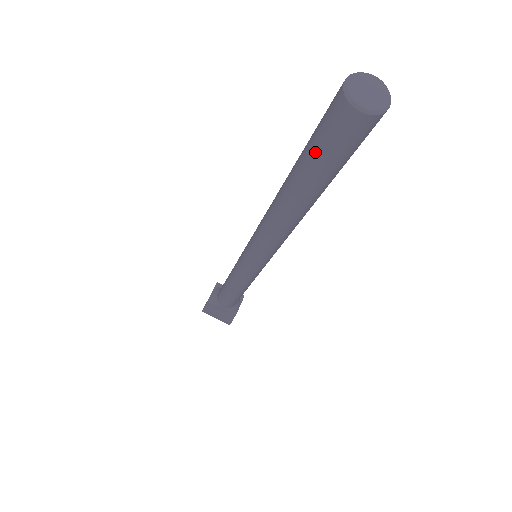
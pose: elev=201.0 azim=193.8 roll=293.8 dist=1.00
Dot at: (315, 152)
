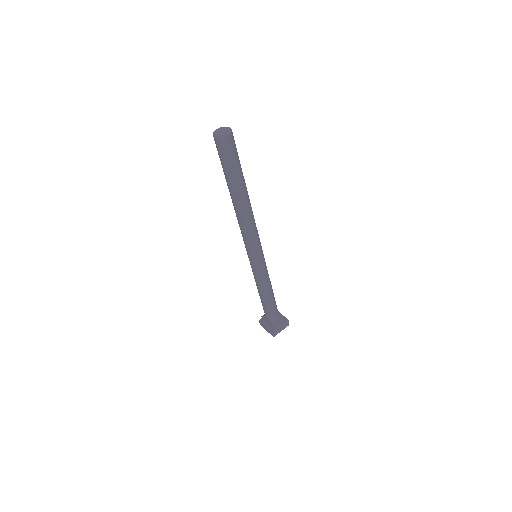
Dot at: (221, 162)
